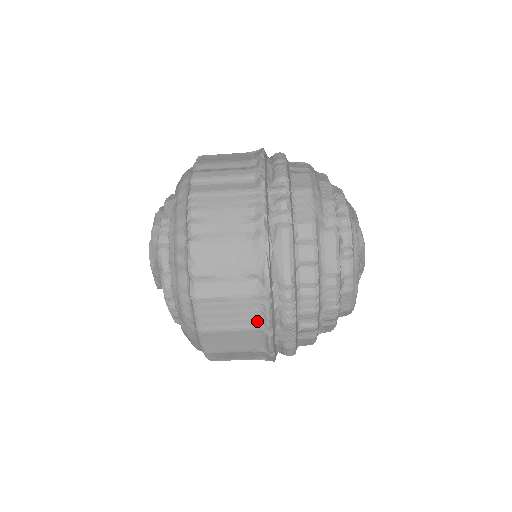
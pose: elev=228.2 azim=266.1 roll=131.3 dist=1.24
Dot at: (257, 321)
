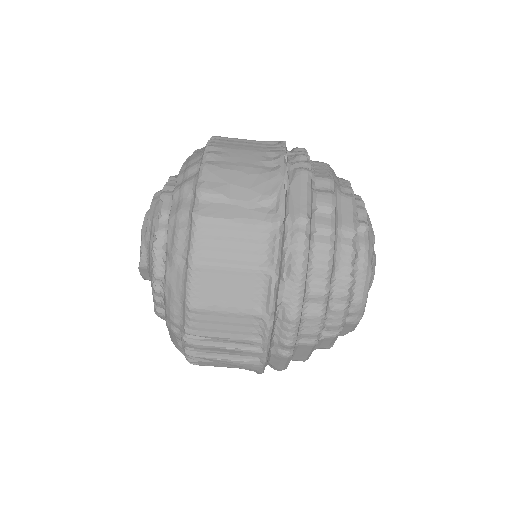
Dot at: (262, 258)
